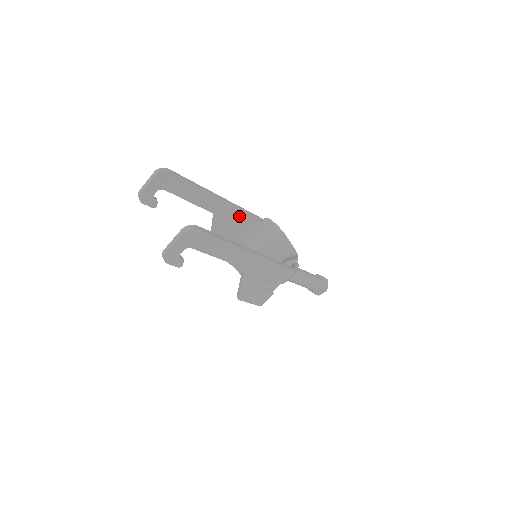
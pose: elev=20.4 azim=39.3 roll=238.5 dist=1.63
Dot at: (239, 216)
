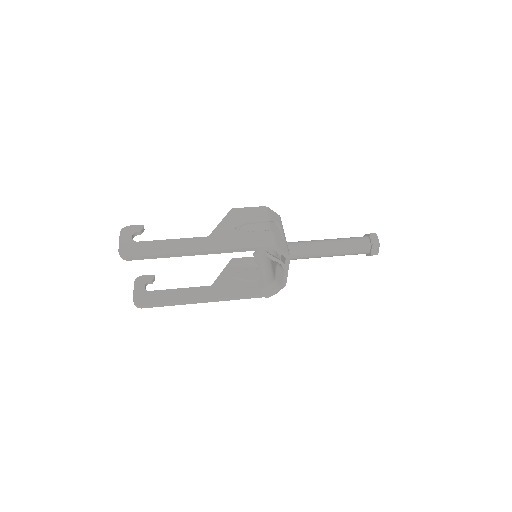
Dot at: occluded
